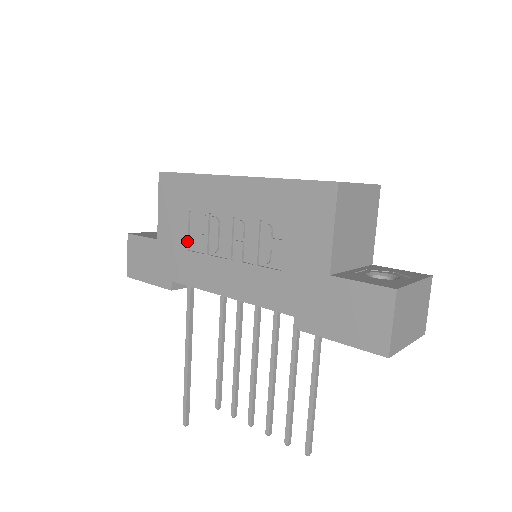
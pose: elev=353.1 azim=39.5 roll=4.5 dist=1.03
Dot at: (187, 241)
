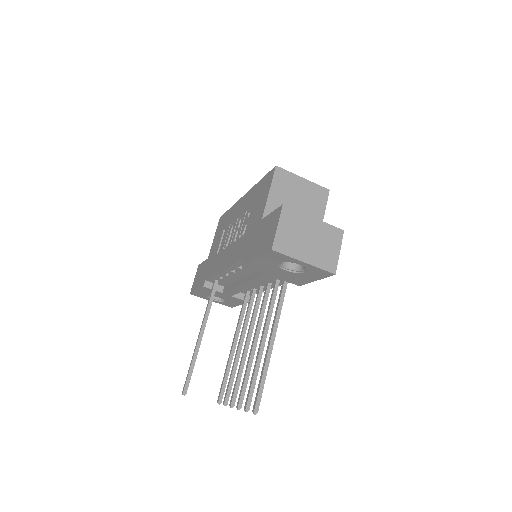
Dot at: (218, 248)
